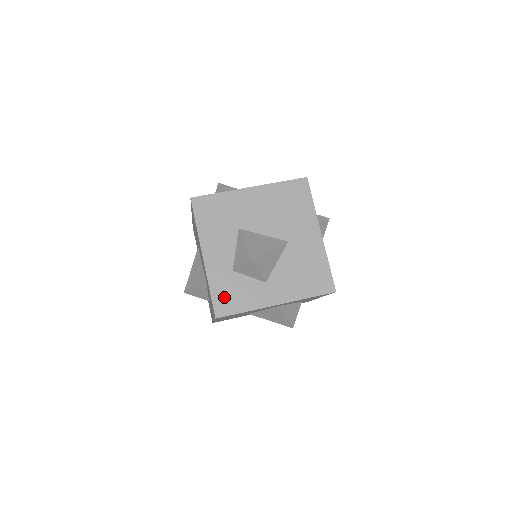
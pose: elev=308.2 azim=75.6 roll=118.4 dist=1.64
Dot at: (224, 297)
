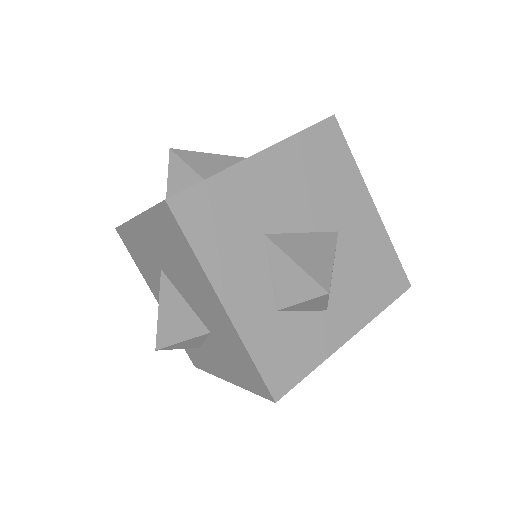
Dot at: (277, 361)
